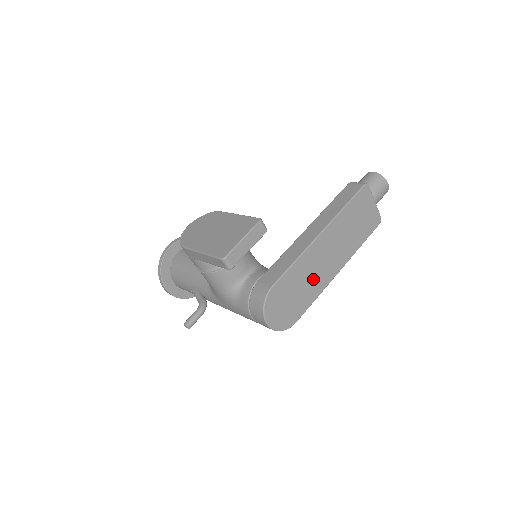
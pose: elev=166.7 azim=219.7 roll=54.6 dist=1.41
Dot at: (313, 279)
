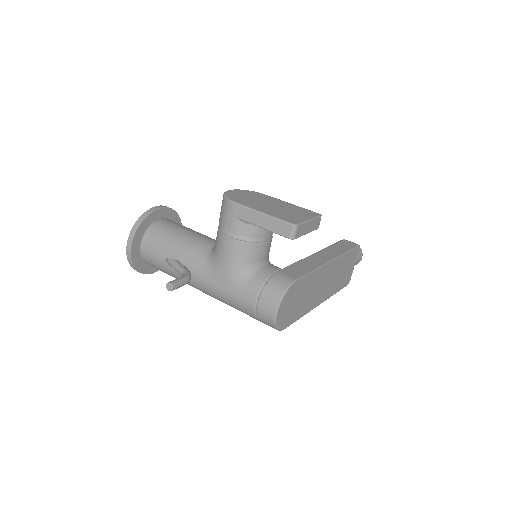
Dot at: (310, 297)
